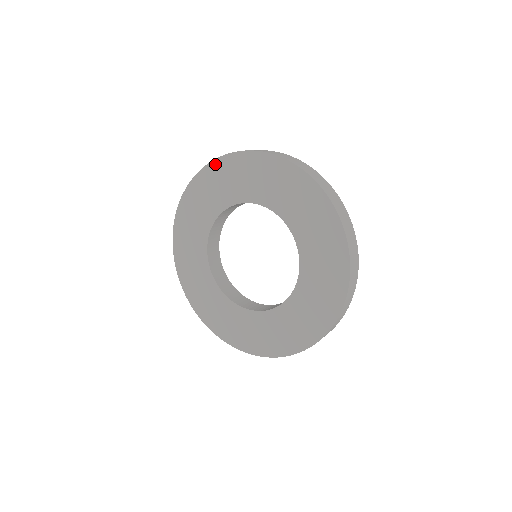
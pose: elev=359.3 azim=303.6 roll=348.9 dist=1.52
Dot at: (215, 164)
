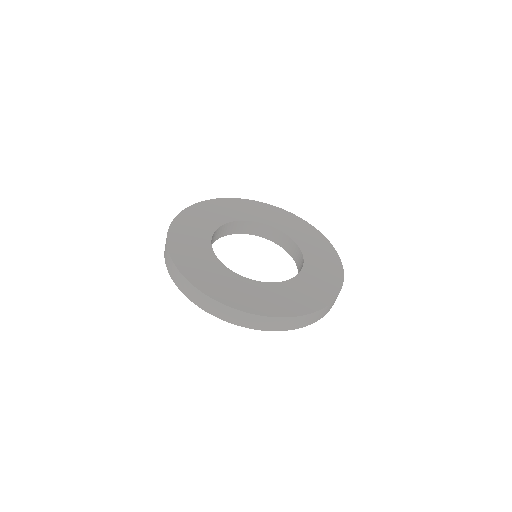
Dot at: (227, 200)
